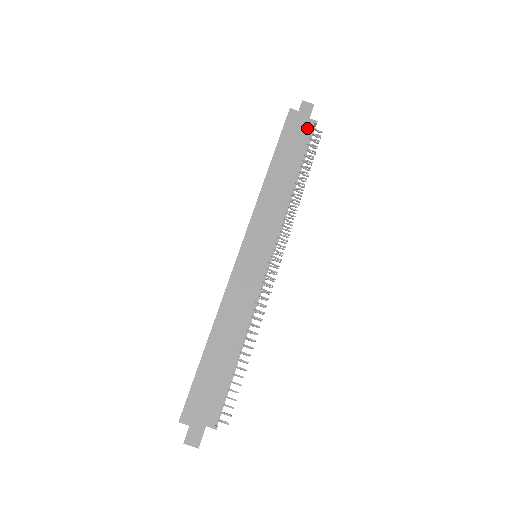
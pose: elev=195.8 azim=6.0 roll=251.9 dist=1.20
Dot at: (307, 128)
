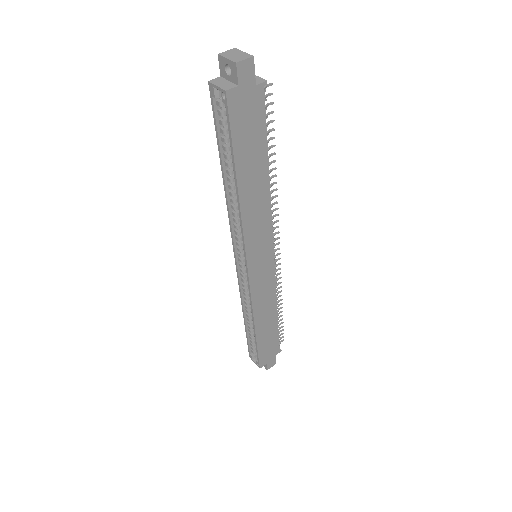
Dot at: (258, 103)
